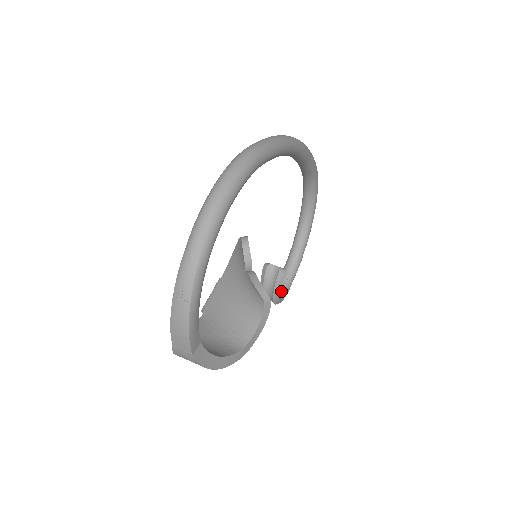
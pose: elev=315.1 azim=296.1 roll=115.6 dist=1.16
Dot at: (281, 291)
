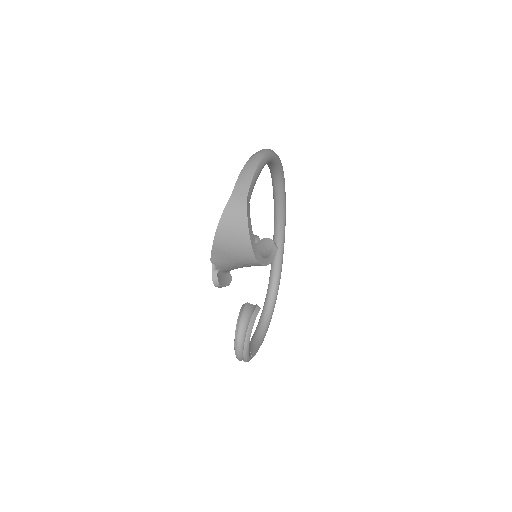
Dot at: occluded
